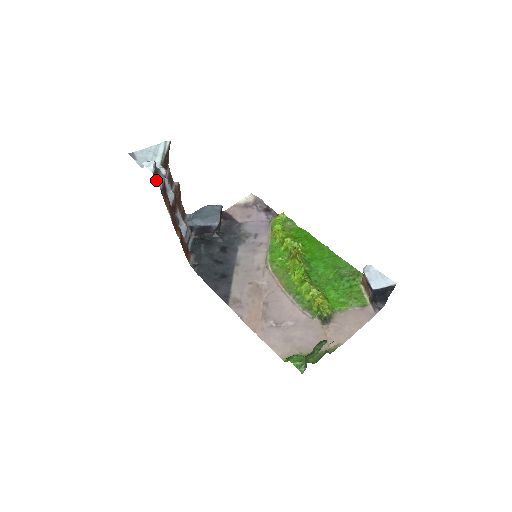
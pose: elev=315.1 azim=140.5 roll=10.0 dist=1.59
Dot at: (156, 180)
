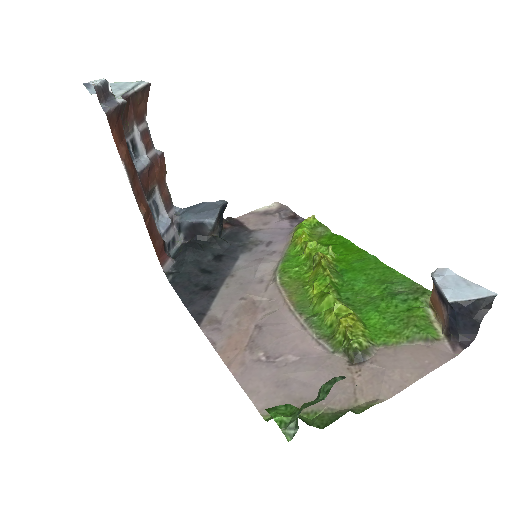
Dot at: (101, 102)
